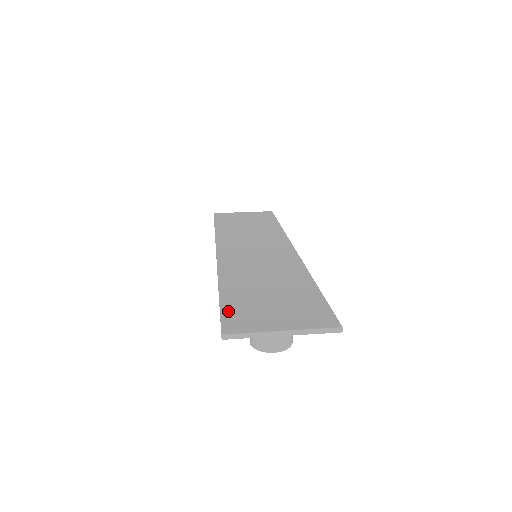
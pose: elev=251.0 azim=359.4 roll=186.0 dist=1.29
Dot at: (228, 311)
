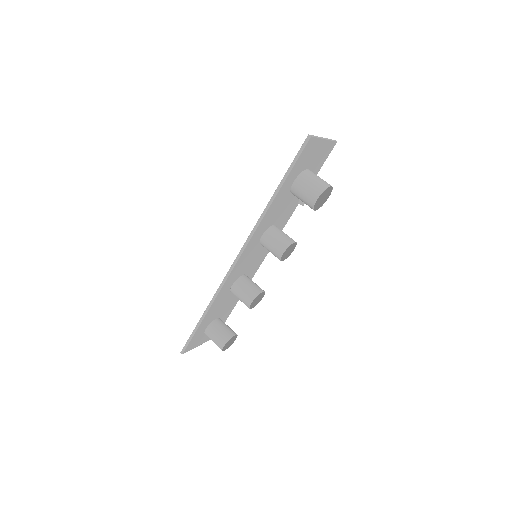
Dot at: (295, 161)
